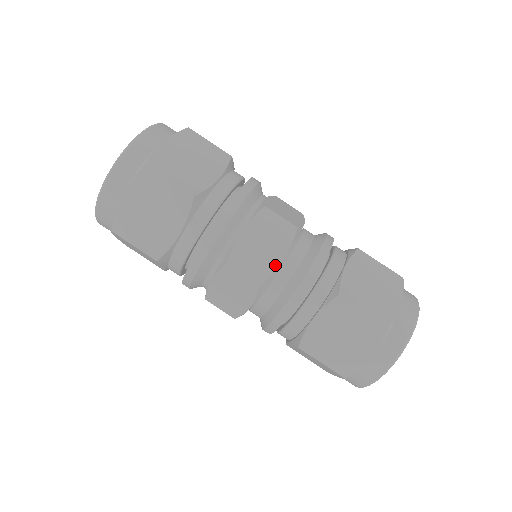
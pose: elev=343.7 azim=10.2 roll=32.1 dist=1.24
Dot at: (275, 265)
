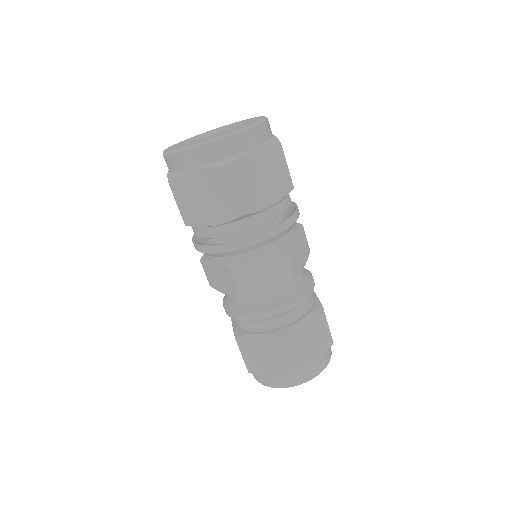
Dot at: (301, 267)
